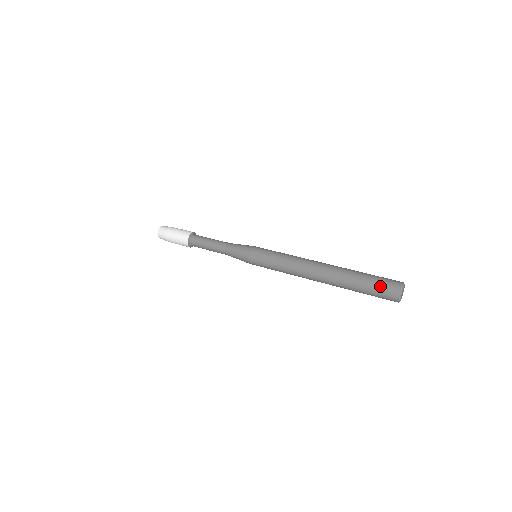
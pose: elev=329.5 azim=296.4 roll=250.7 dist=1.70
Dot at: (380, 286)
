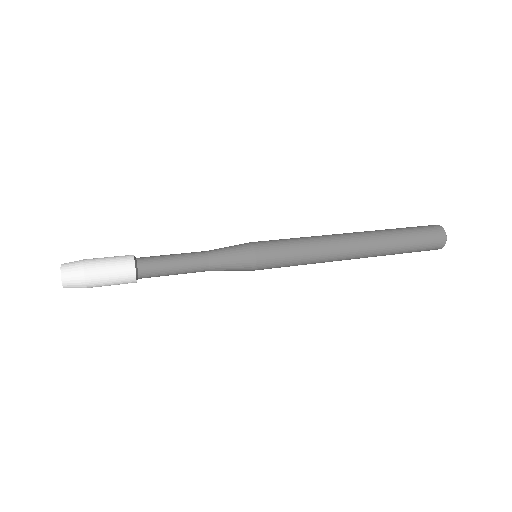
Dot at: (427, 239)
